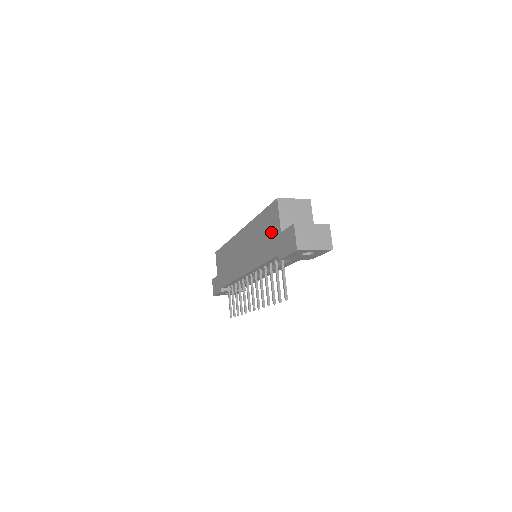
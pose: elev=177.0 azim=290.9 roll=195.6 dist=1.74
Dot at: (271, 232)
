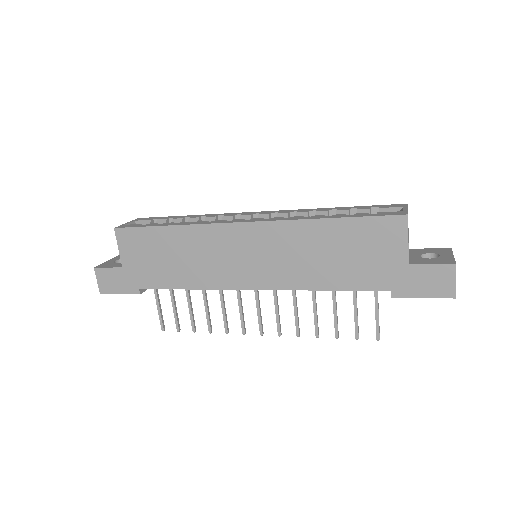
Dot at: (374, 256)
